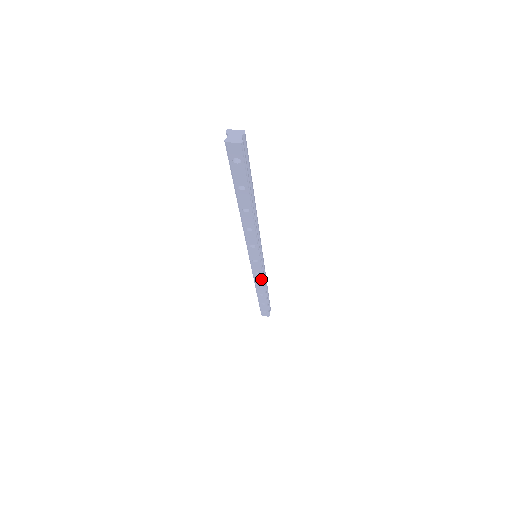
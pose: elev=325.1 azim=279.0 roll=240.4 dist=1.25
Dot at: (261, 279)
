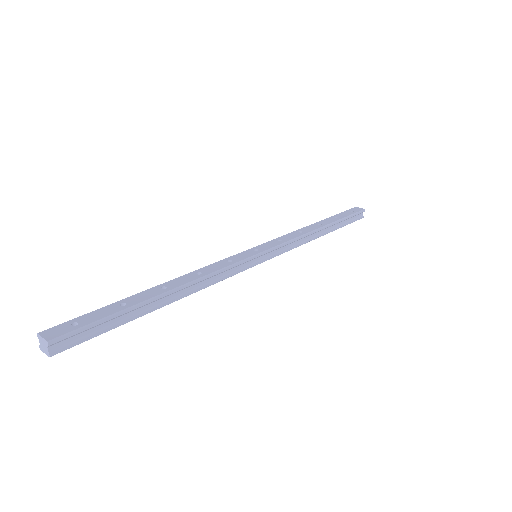
Dot at: (292, 248)
